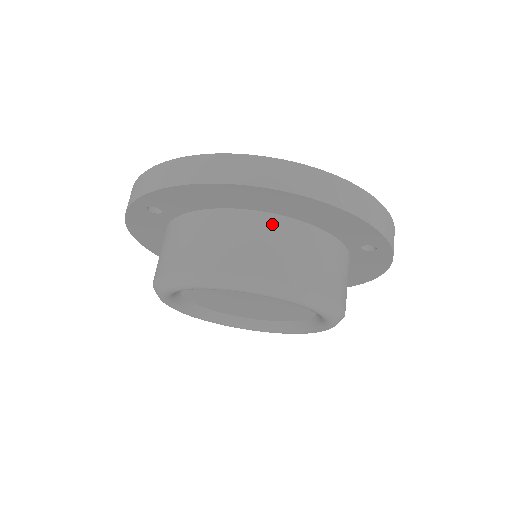
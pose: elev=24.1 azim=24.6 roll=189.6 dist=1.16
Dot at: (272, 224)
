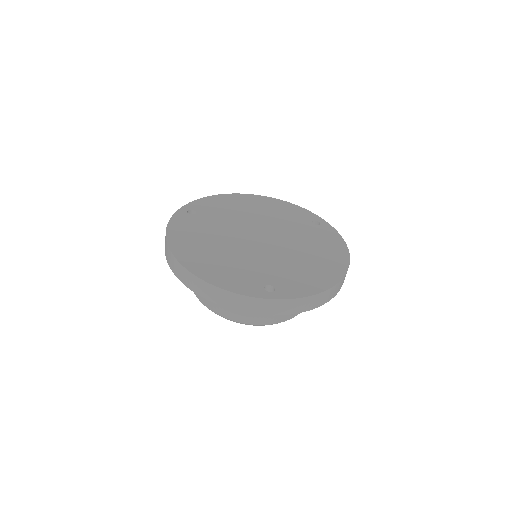
Dot at: occluded
